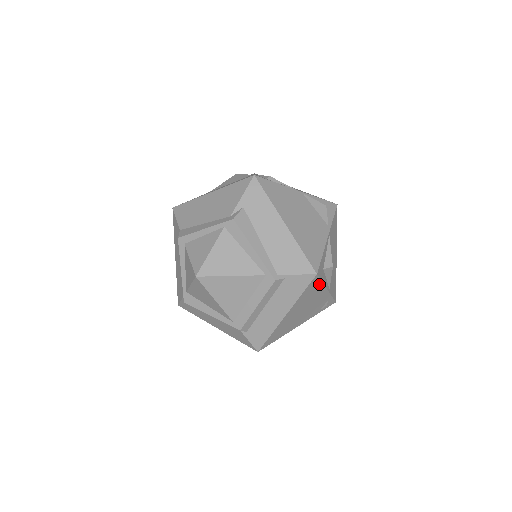
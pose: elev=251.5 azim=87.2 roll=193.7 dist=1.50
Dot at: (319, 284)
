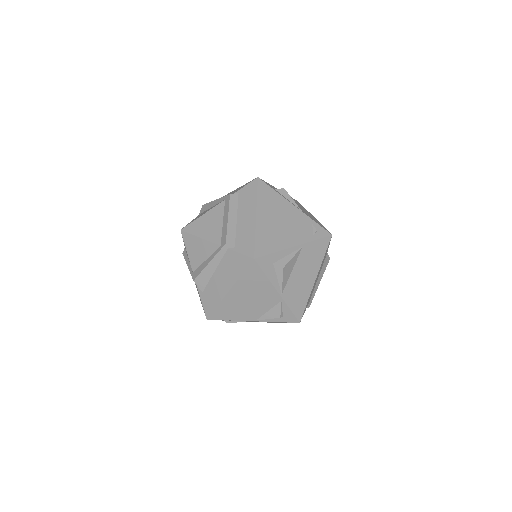
Dot at: (274, 193)
